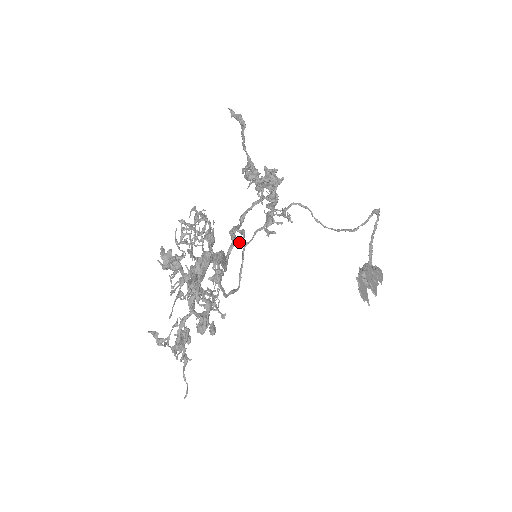
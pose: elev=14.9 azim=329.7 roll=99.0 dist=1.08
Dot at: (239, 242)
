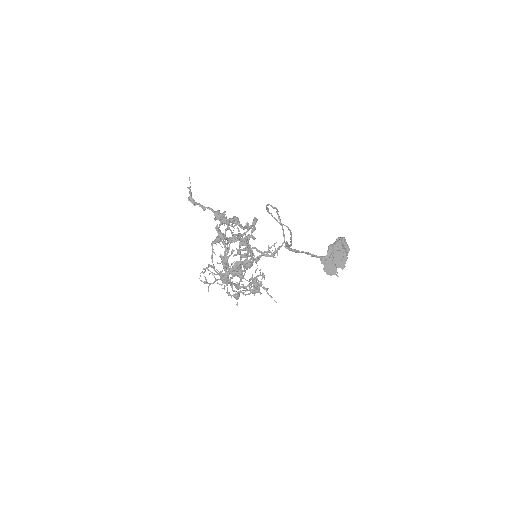
Dot at: (253, 238)
